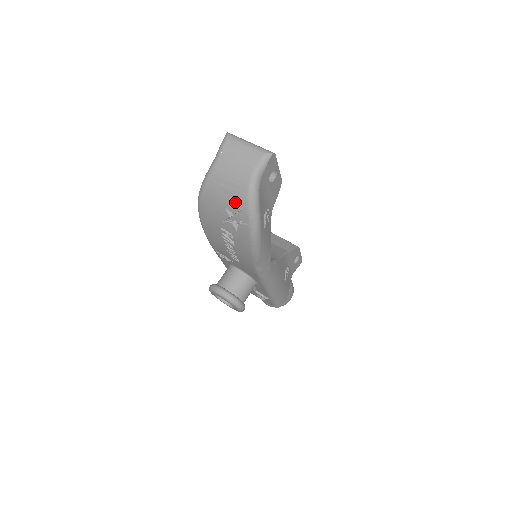
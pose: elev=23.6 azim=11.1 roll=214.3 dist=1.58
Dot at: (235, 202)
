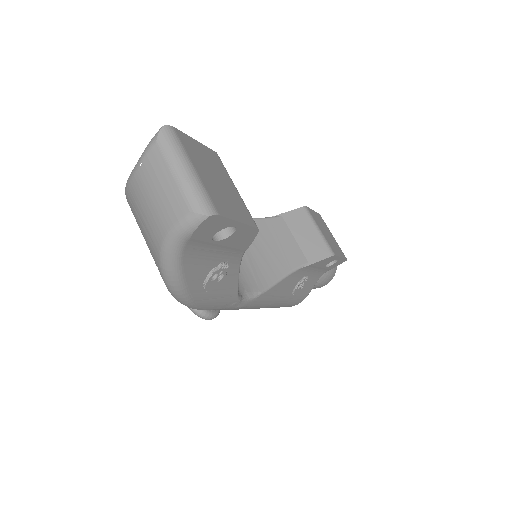
Dot at: (151, 252)
